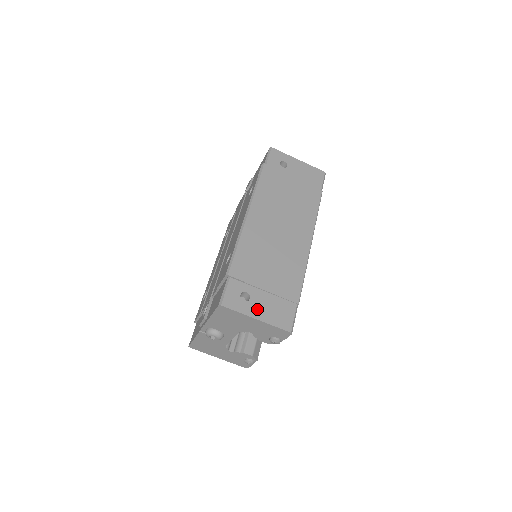
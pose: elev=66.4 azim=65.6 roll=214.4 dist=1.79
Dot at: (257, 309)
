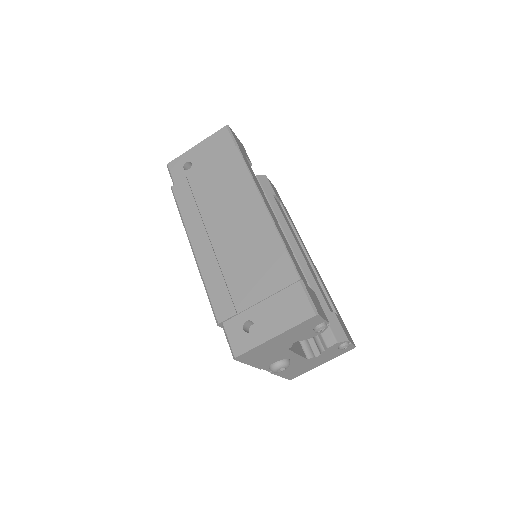
Dot at: (267, 327)
